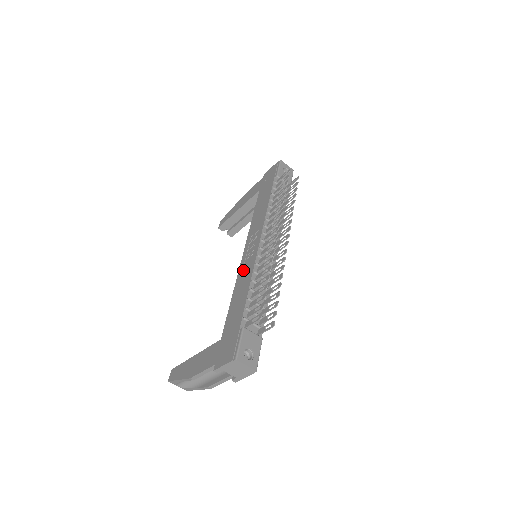
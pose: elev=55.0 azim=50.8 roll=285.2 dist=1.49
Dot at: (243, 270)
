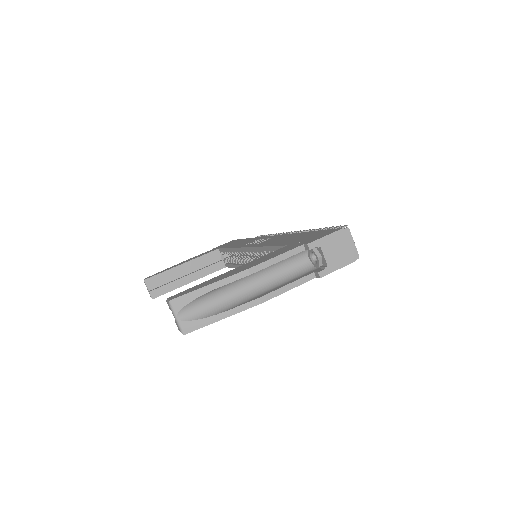
Dot at: (264, 242)
